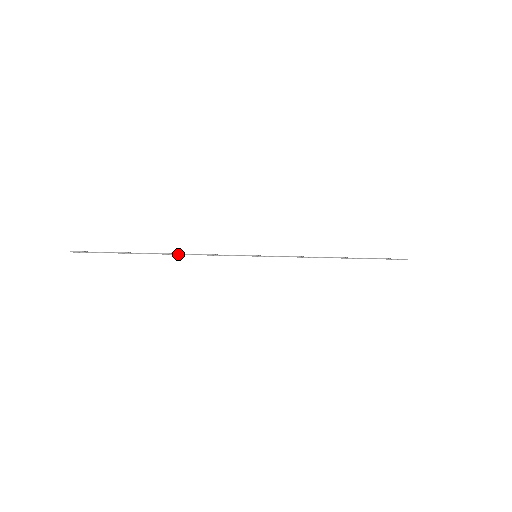
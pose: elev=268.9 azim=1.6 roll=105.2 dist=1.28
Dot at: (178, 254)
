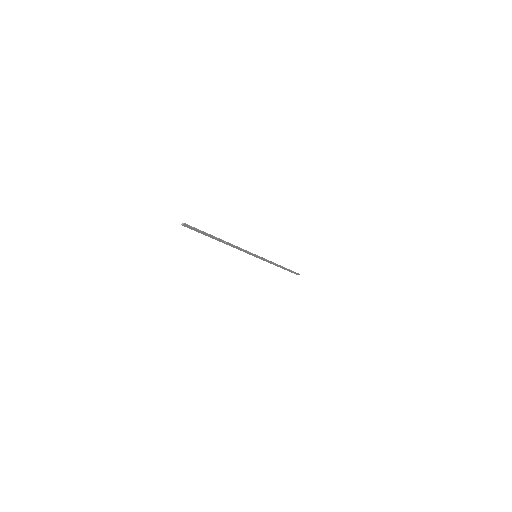
Dot at: (230, 243)
